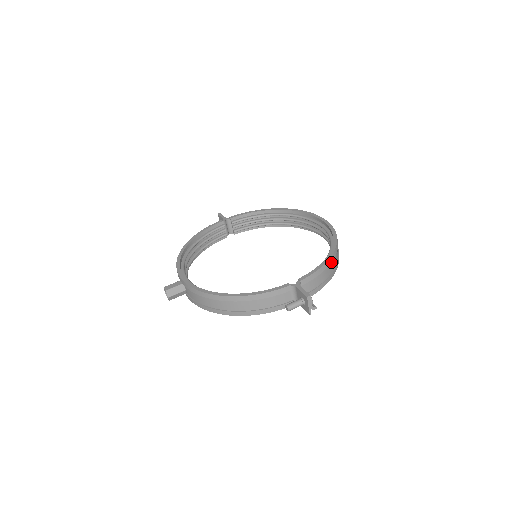
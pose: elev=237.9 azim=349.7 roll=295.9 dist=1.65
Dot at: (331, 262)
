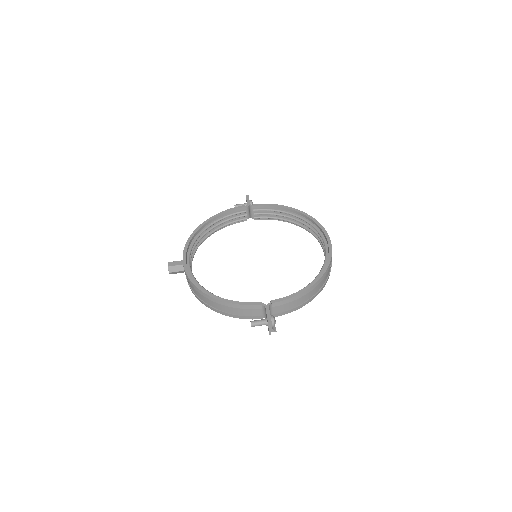
Dot at: (311, 290)
